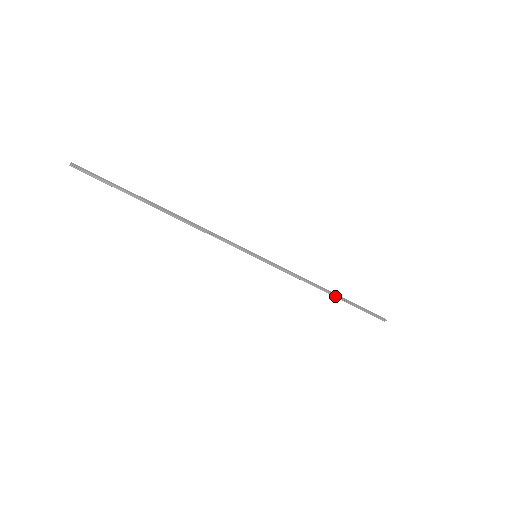
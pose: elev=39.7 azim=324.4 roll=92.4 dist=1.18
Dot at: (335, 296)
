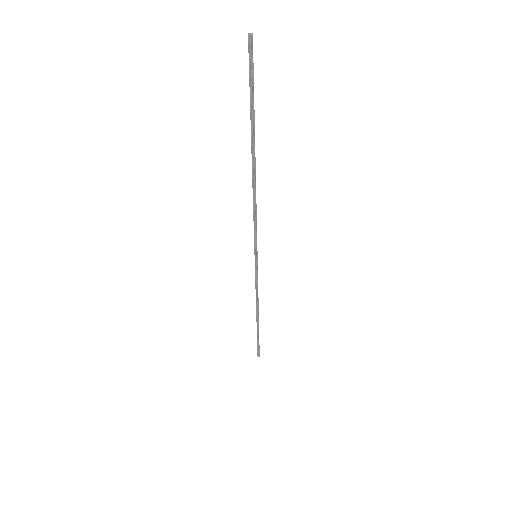
Dot at: (257, 321)
